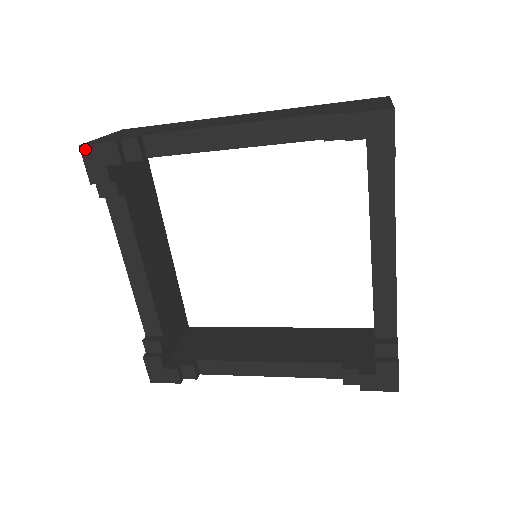
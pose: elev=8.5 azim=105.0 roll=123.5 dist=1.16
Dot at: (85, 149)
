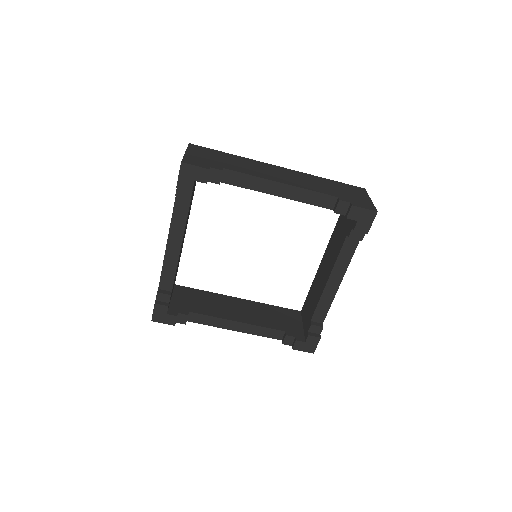
Dot at: (185, 166)
